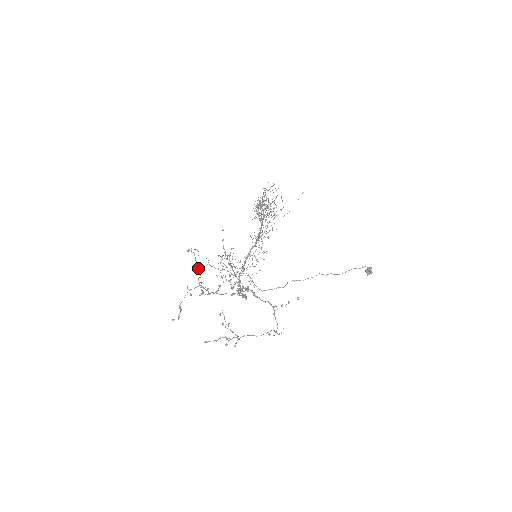
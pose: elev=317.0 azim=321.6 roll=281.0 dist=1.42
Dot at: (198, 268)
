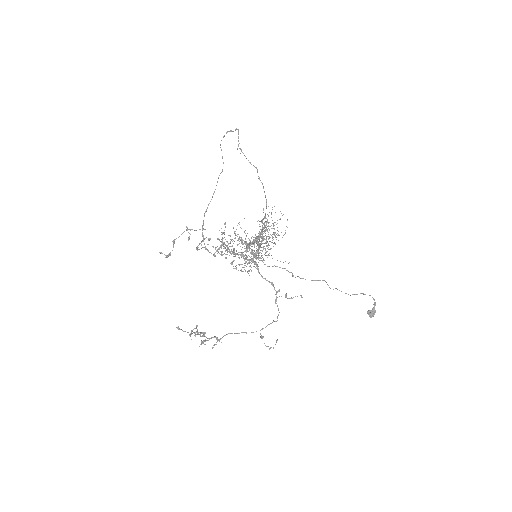
Dot at: (238, 137)
